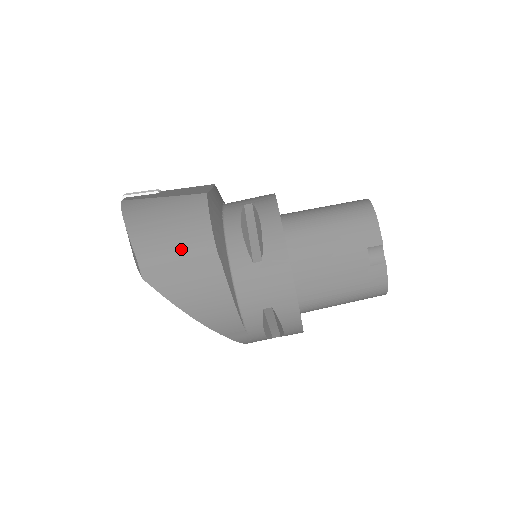
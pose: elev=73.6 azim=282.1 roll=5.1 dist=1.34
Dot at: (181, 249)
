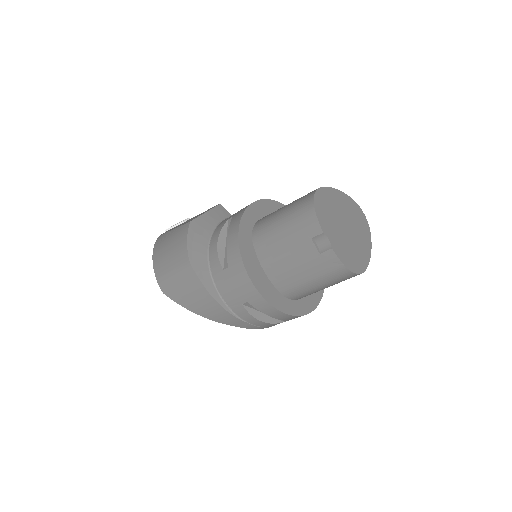
Dot at: (175, 269)
